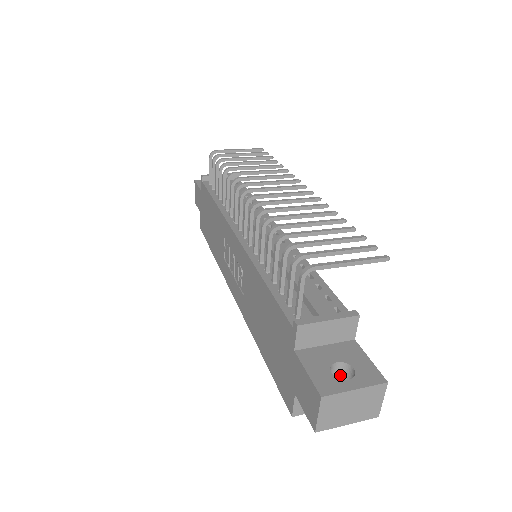
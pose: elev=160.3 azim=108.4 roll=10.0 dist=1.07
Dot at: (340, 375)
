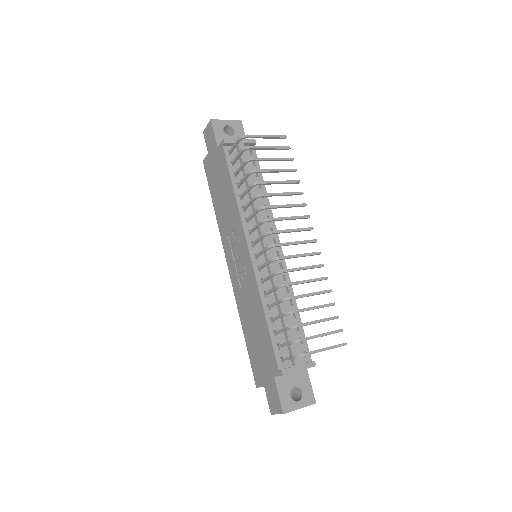
Dot at: (293, 388)
